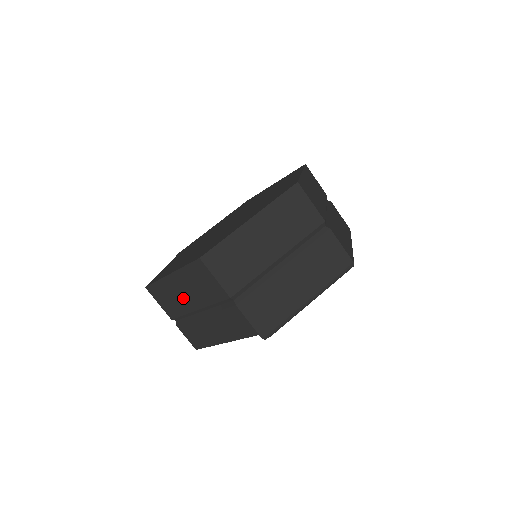
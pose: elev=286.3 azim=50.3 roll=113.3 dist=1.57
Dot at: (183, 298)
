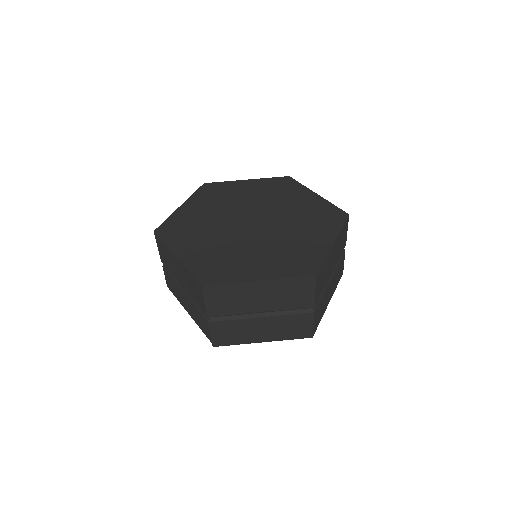
Dot at: (176, 272)
